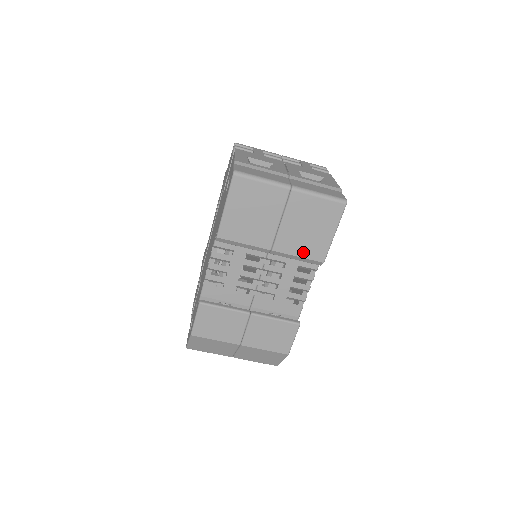
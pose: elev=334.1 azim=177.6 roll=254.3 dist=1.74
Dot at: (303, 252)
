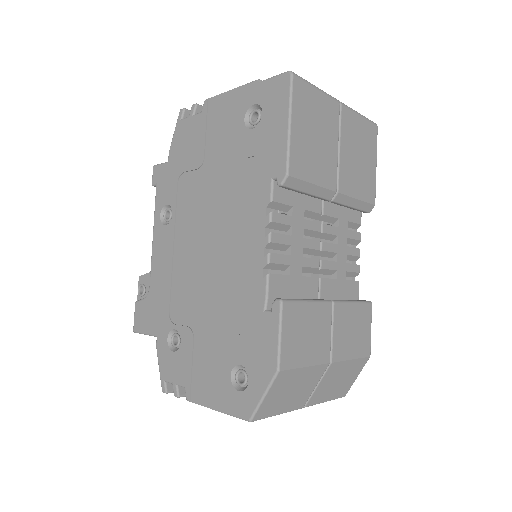
Dot at: (360, 192)
